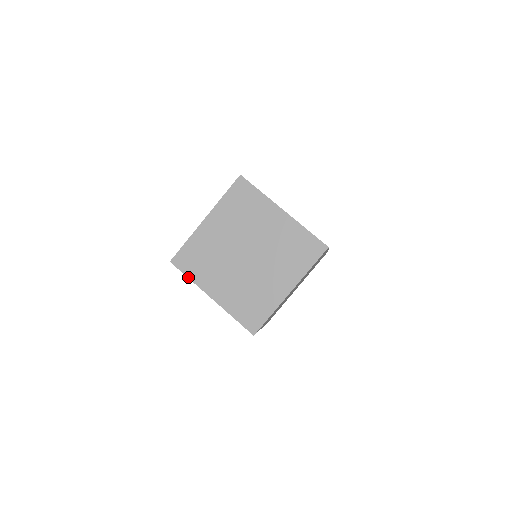
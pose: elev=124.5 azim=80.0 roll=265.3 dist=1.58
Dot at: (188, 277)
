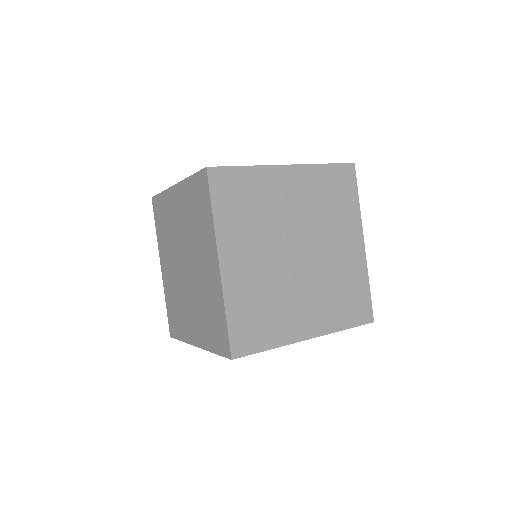
Dot at: occluded
